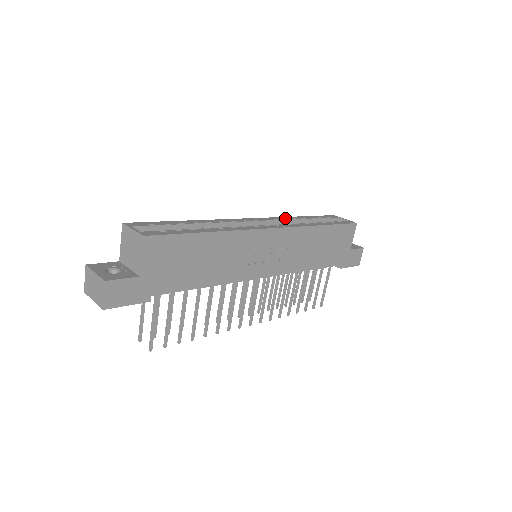
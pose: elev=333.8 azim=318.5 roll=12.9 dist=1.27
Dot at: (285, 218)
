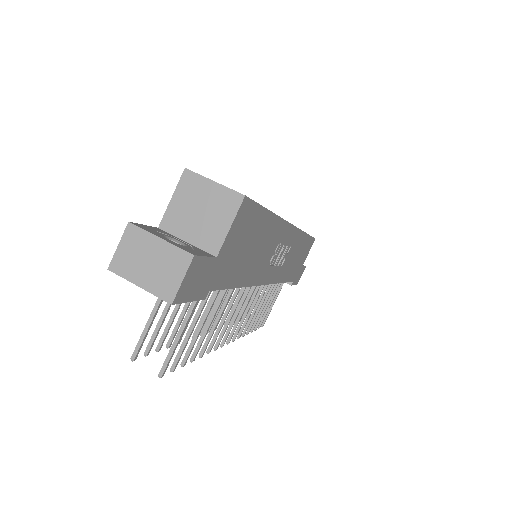
Dot at: occluded
